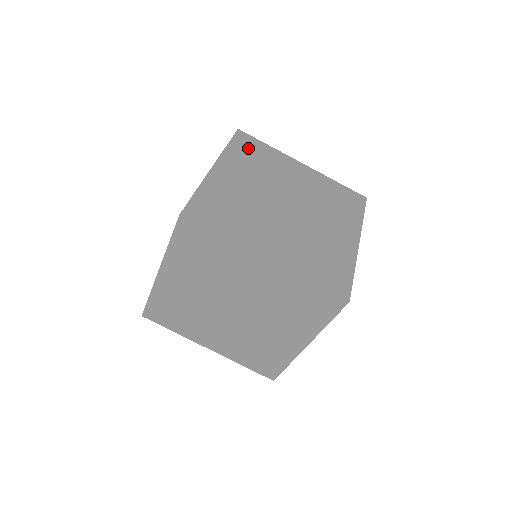
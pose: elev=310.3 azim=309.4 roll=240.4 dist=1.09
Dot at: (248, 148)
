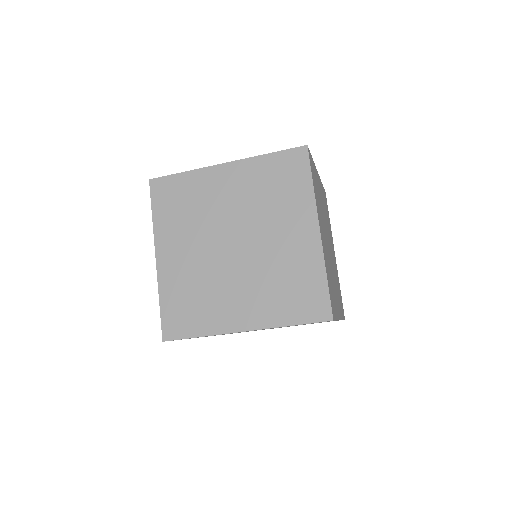
Dot at: occluded
